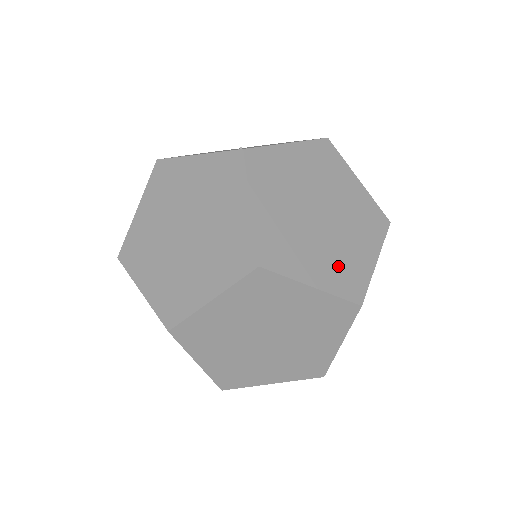
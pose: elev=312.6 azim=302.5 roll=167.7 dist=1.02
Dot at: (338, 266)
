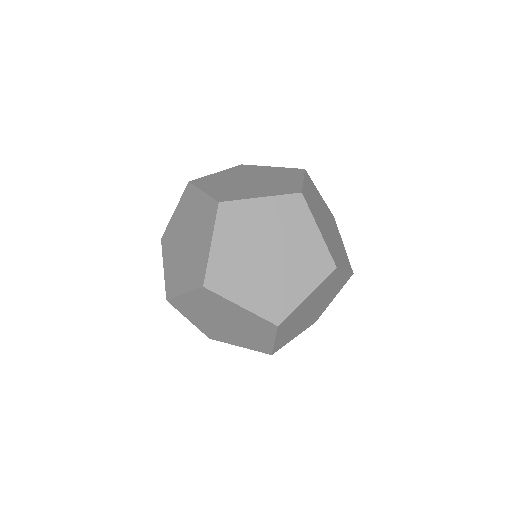
Dot at: (330, 244)
